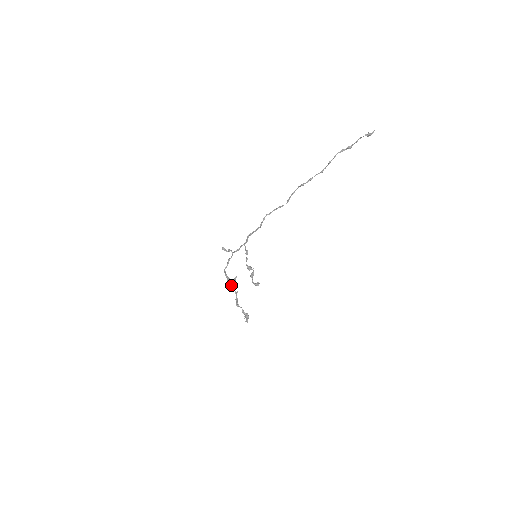
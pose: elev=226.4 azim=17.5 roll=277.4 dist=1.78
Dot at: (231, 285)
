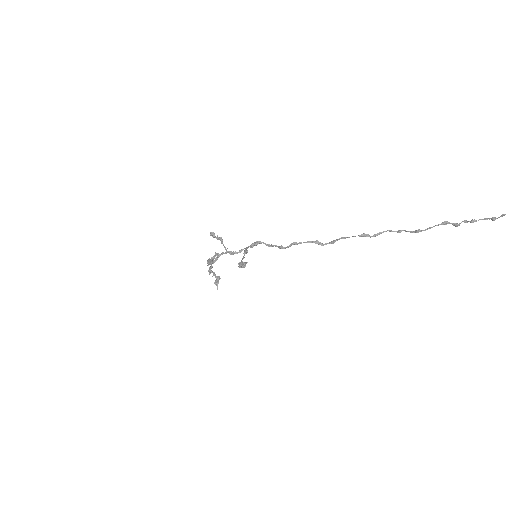
Dot at: occluded
